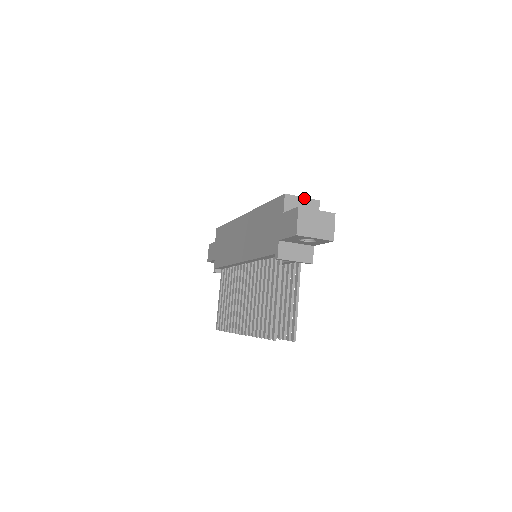
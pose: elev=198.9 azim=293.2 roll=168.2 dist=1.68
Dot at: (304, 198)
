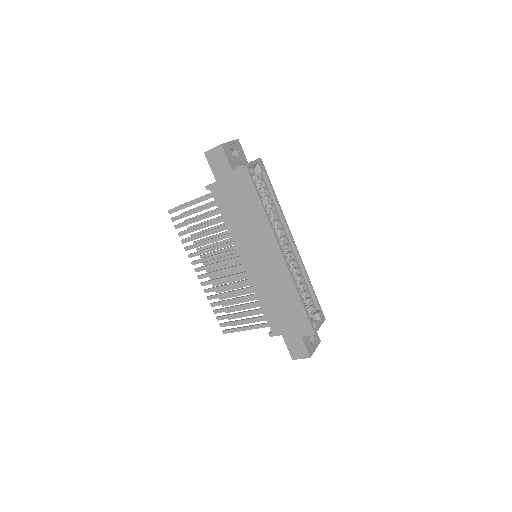
Dot at: occluded
